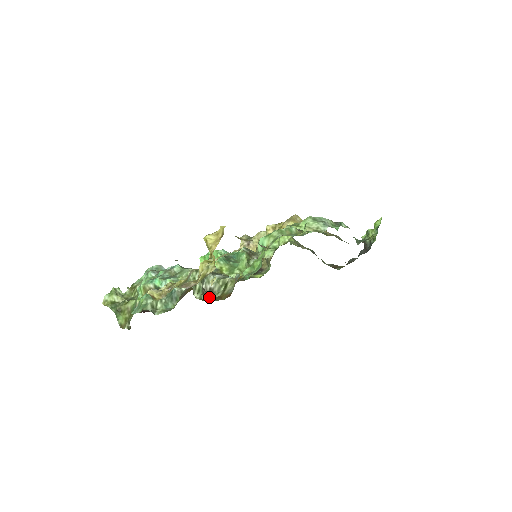
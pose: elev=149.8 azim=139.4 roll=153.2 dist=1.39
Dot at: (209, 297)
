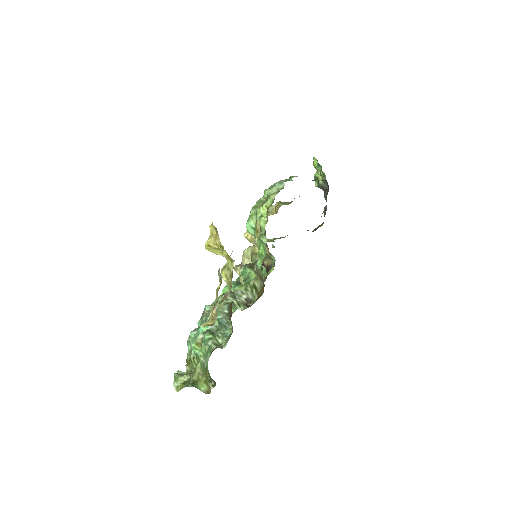
Dot at: occluded
